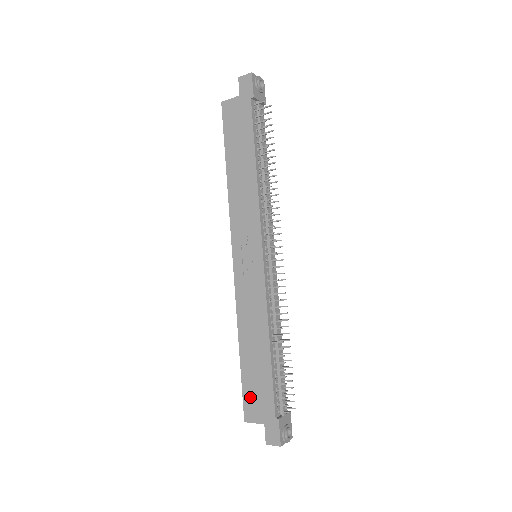
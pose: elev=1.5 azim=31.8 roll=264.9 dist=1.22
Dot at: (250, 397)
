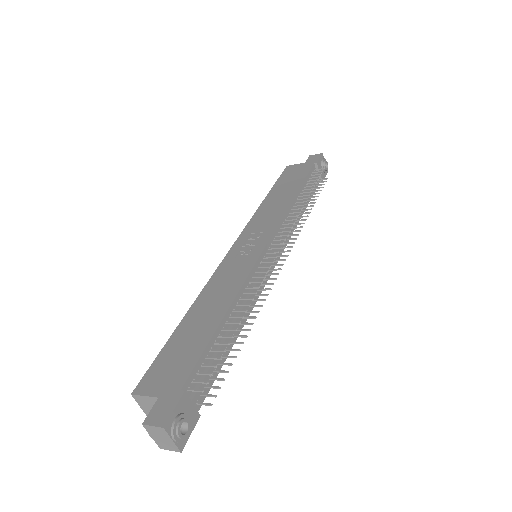
Dot at: (162, 365)
